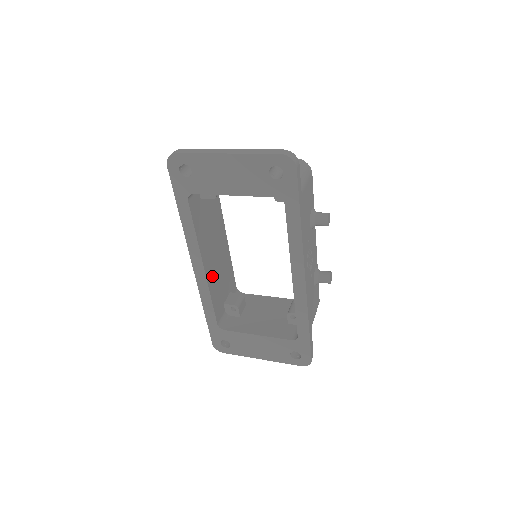
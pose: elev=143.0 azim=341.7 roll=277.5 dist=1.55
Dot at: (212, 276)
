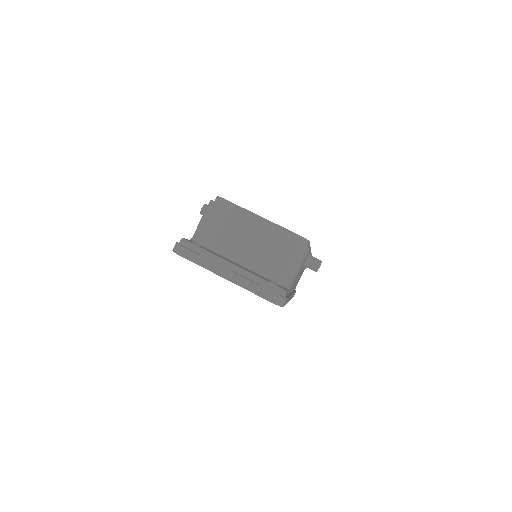
Dot at: occluded
